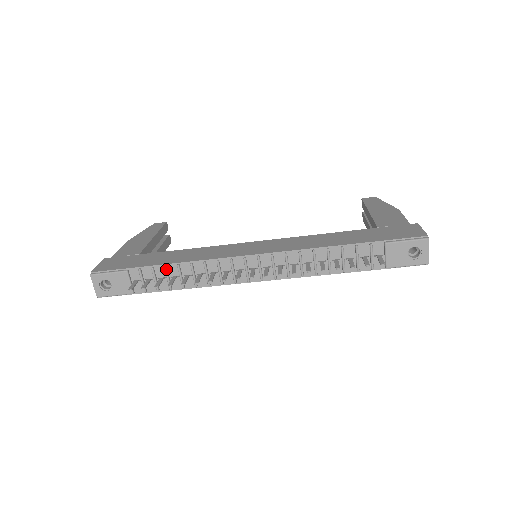
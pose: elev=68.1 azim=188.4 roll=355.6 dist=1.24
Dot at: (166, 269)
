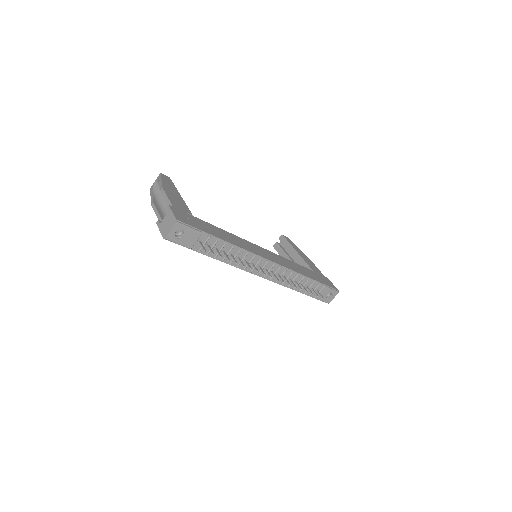
Dot at: (225, 245)
